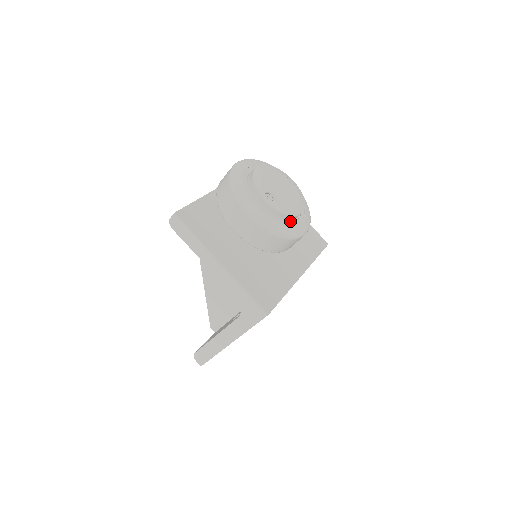
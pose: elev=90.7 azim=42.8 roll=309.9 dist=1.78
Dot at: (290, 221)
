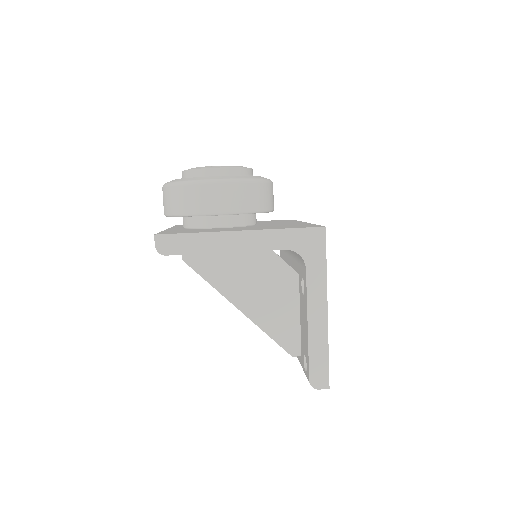
Dot at: occluded
